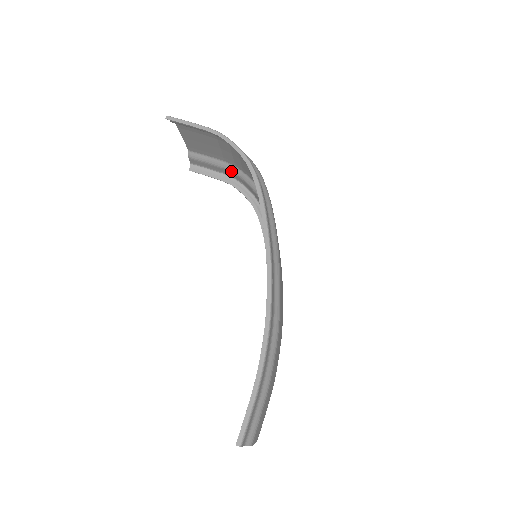
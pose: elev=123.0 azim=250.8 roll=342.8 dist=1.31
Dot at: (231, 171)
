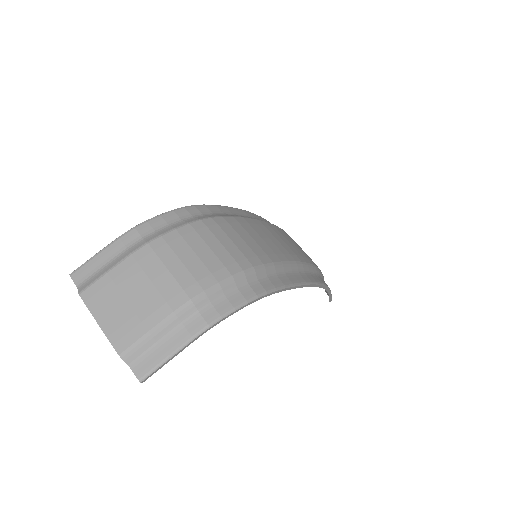
Dot at: (139, 242)
